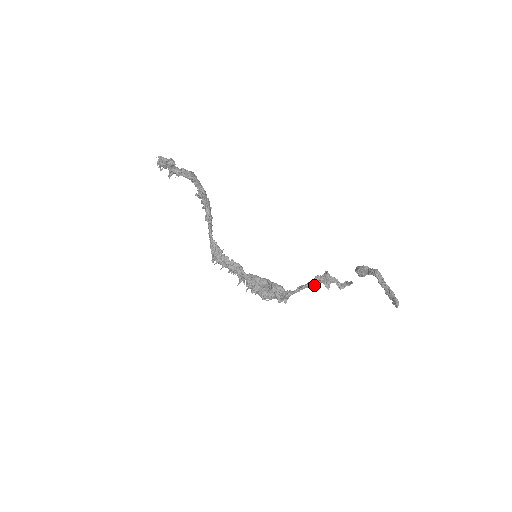
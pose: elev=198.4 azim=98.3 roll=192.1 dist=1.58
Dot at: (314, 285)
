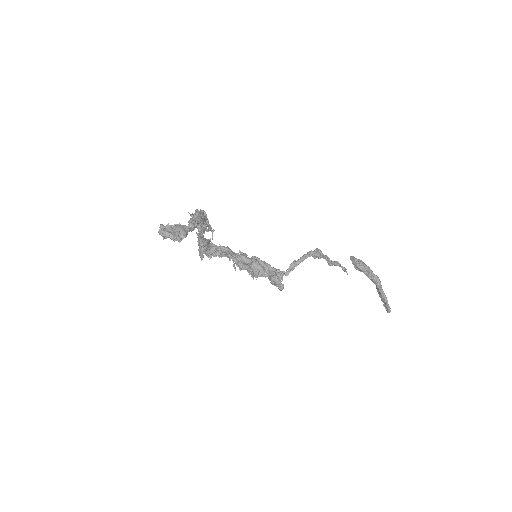
Dot at: (304, 259)
